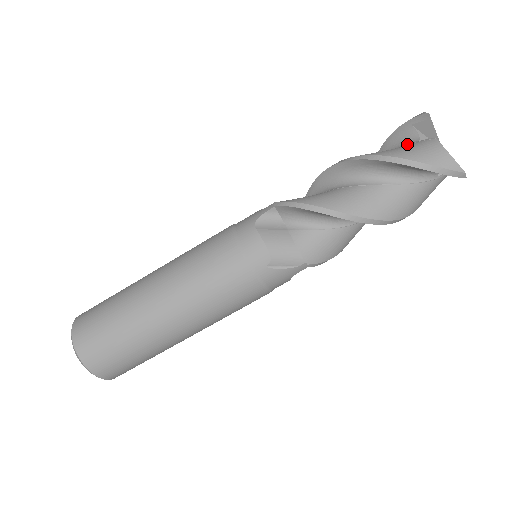
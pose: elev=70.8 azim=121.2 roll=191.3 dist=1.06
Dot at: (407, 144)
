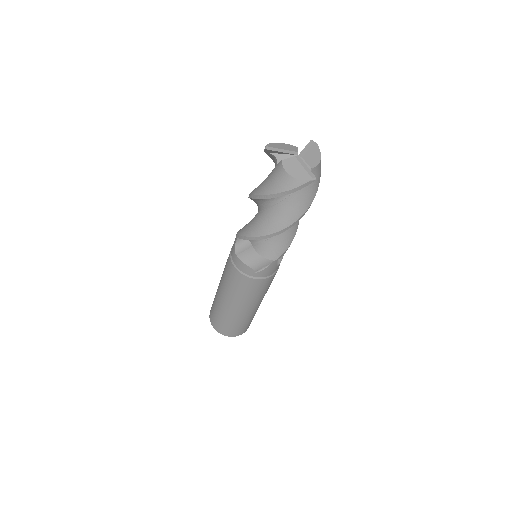
Dot at: (275, 166)
